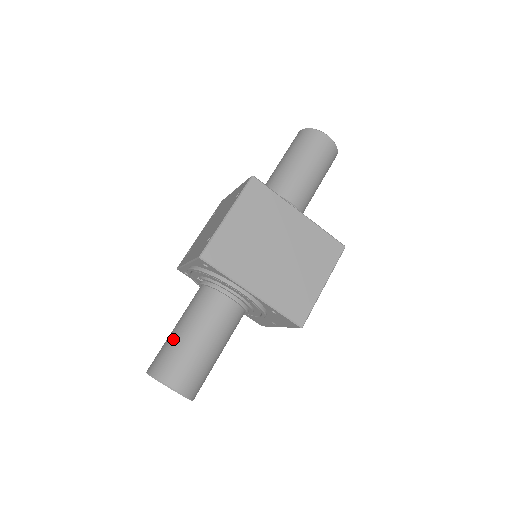
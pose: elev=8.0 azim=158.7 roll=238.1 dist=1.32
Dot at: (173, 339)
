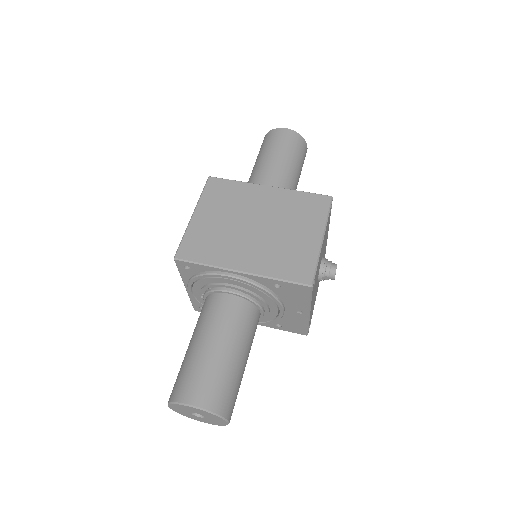
Dot at: (184, 358)
